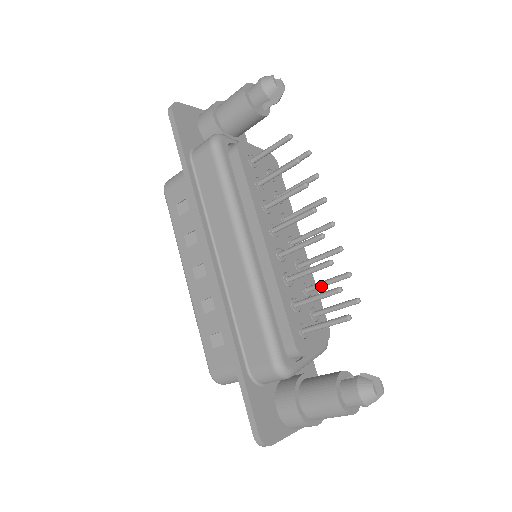
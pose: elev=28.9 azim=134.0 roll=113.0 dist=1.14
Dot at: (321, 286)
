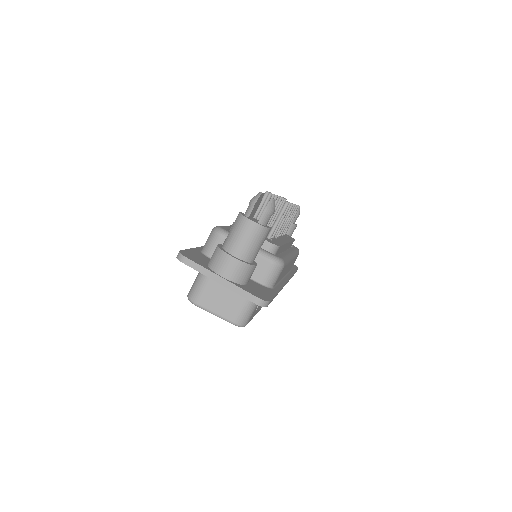
Dot at: occluded
